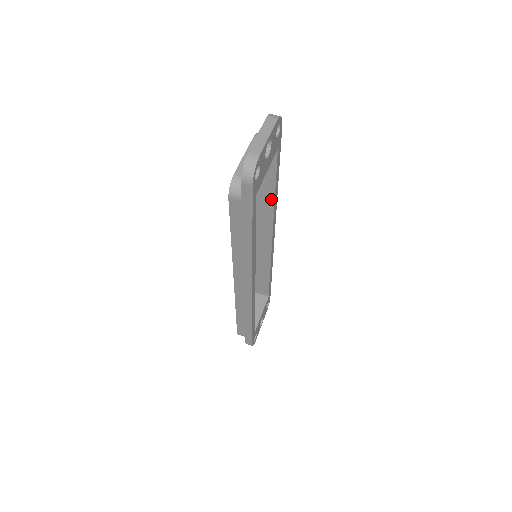
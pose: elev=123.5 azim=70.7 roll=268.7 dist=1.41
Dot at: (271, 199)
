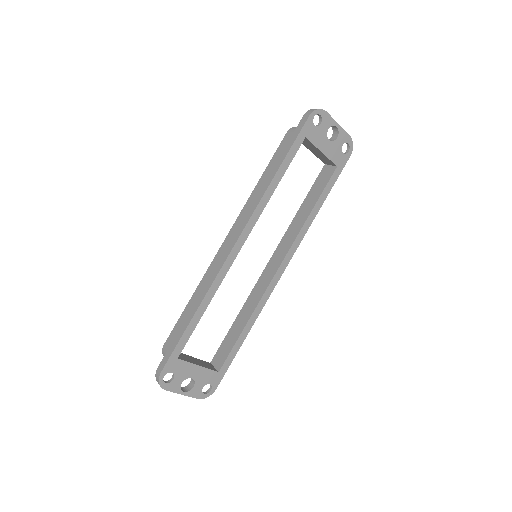
Dot at: (305, 218)
